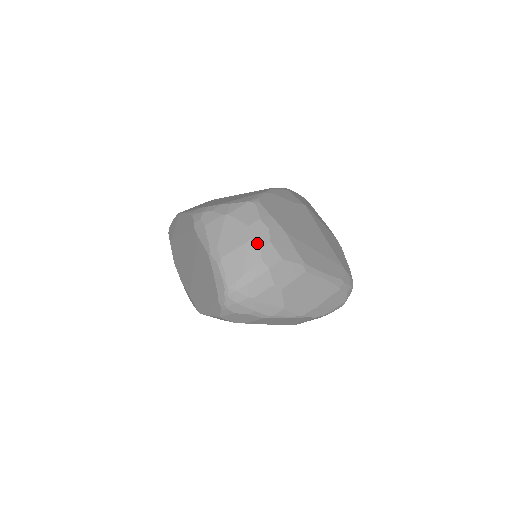
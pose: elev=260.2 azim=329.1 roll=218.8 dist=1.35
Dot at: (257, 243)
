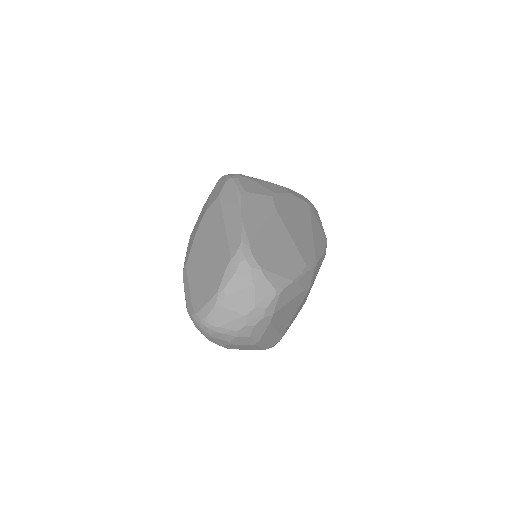
Dot at: (247, 321)
